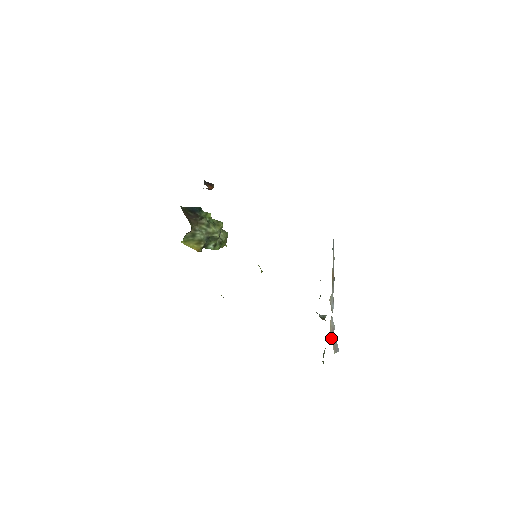
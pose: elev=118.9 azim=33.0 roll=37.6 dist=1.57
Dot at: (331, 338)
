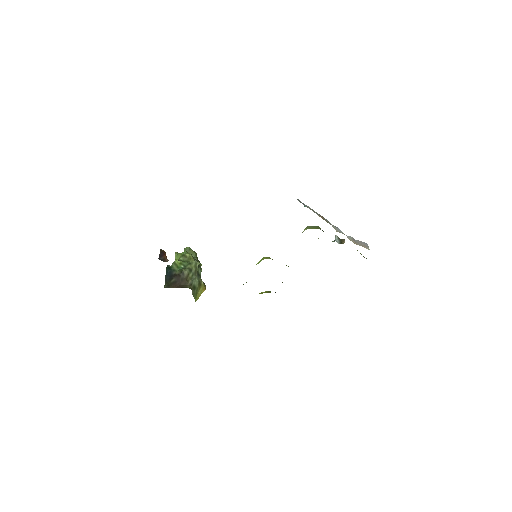
Dot at: occluded
